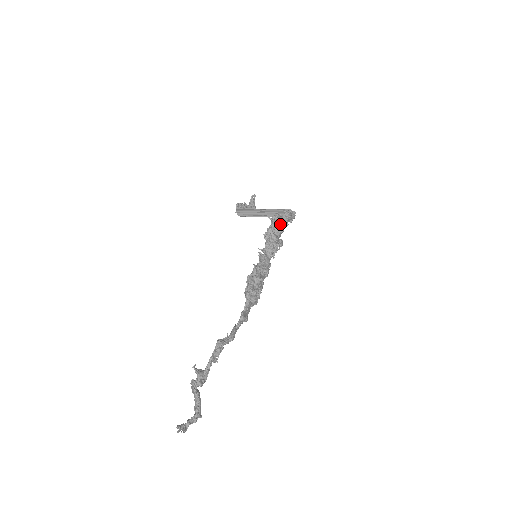
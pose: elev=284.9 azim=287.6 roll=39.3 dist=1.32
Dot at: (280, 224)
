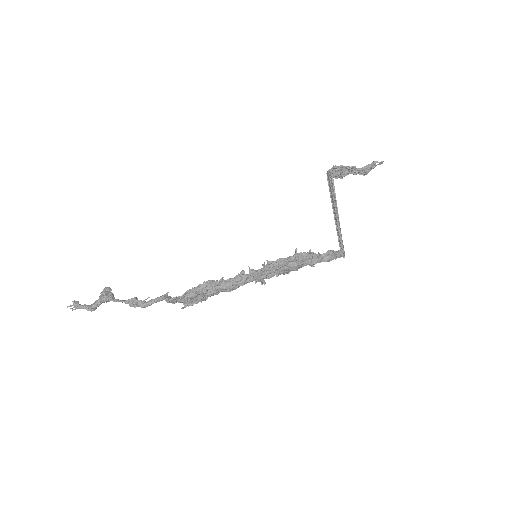
Dot at: (298, 265)
